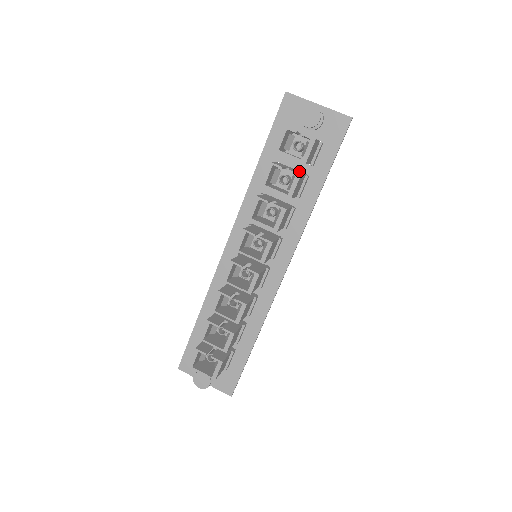
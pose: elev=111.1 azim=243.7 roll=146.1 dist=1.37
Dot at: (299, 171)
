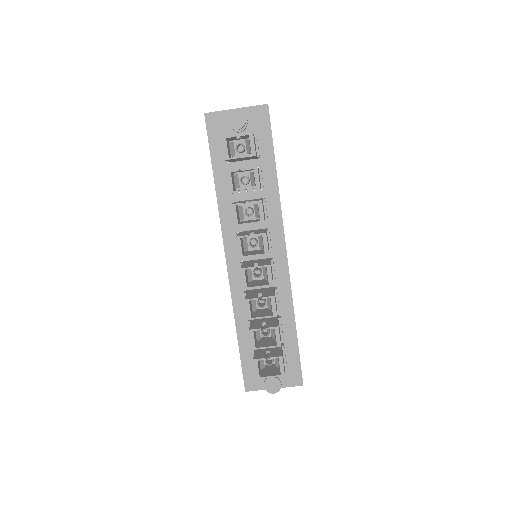
Dot at: occluded
